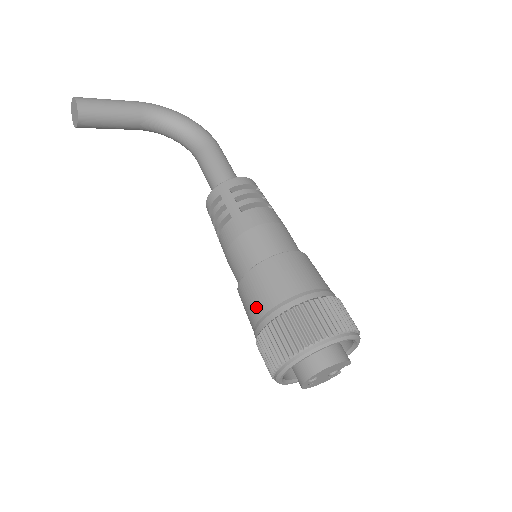
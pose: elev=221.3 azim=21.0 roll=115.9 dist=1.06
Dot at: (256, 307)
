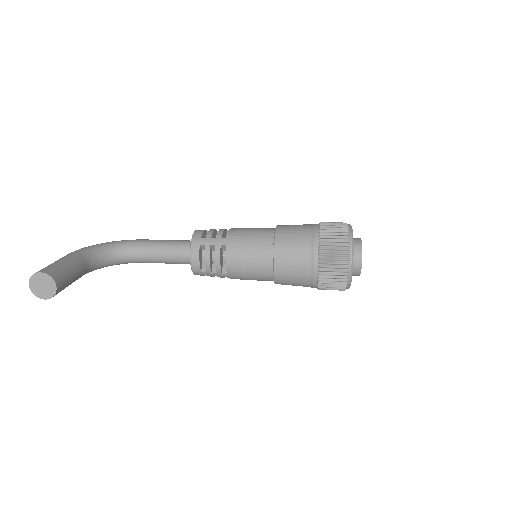
Dot at: (301, 259)
